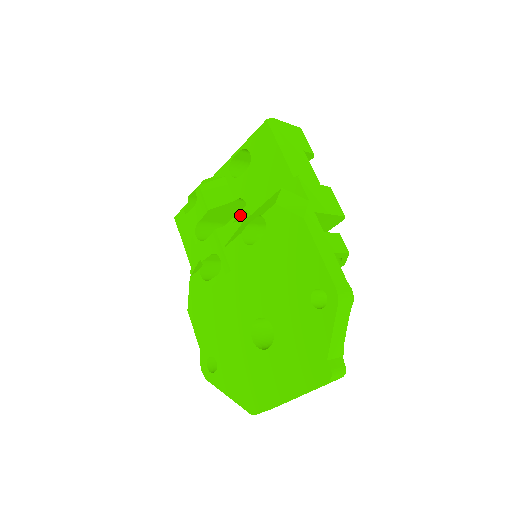
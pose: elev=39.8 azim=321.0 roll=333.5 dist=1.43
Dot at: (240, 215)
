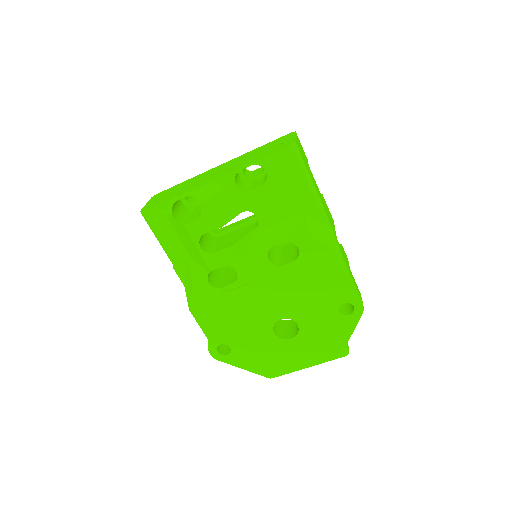
Dot at: occluded
